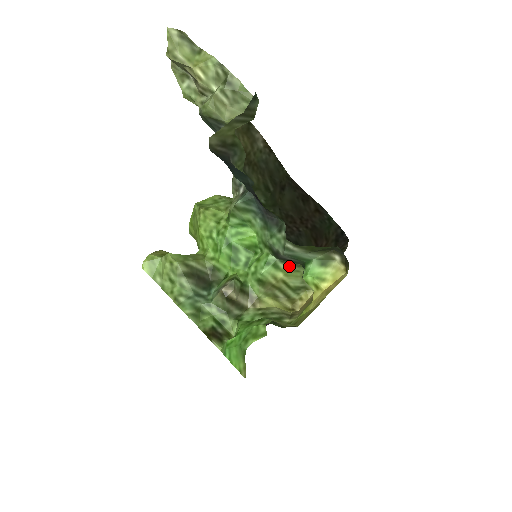
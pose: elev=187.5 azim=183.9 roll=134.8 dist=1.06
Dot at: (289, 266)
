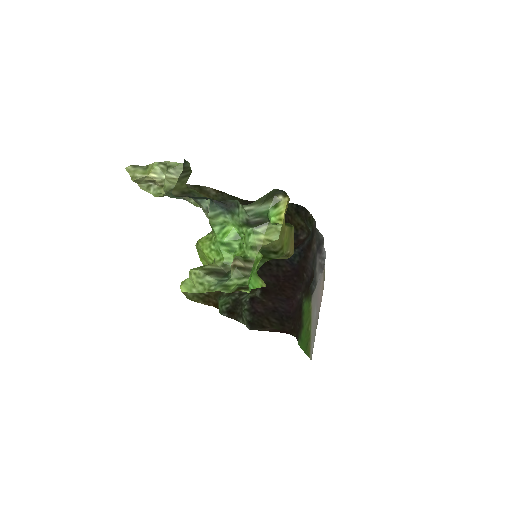
Dot at: (263, 228)
